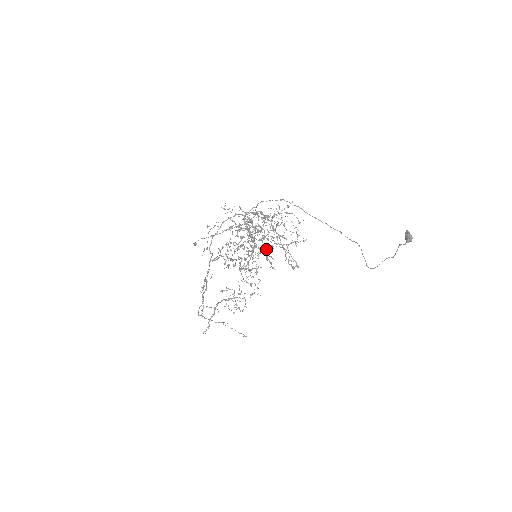
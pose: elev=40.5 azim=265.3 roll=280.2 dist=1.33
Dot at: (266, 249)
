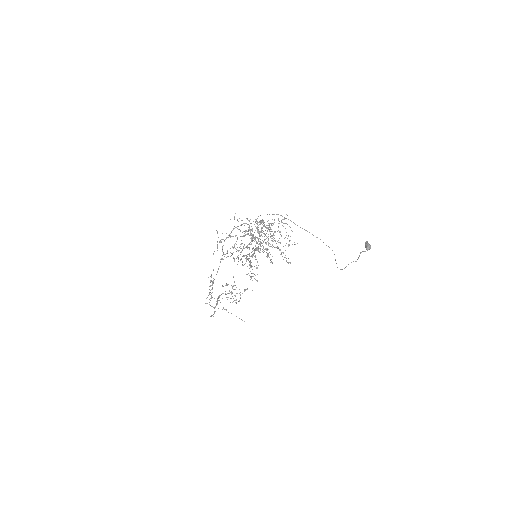
Dot at: occluded
